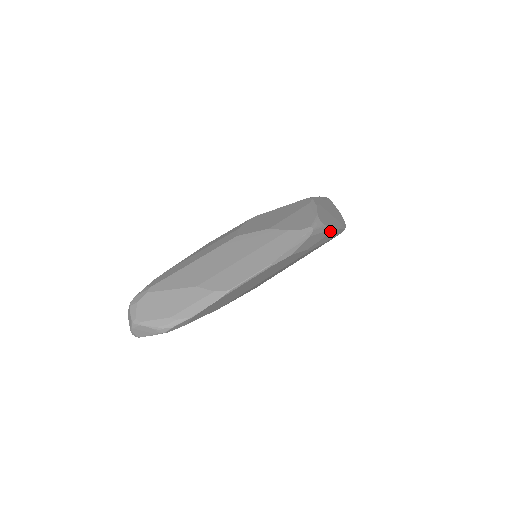
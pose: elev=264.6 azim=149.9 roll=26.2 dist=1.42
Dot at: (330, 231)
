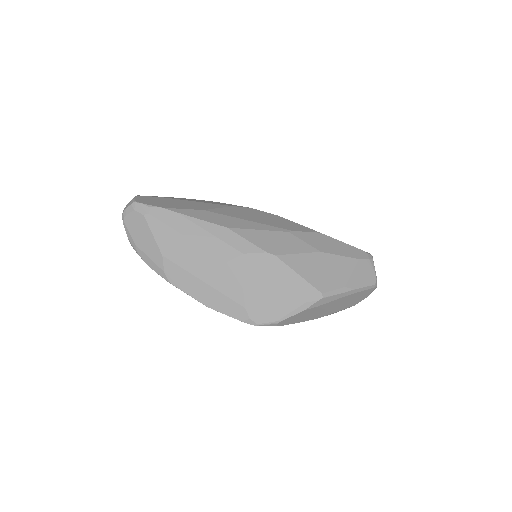
Dot at: occluded
